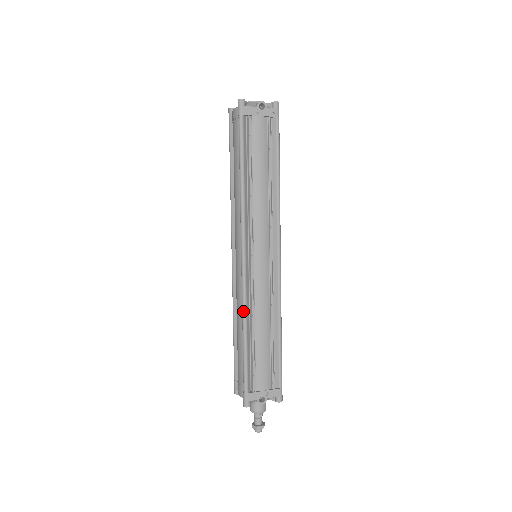
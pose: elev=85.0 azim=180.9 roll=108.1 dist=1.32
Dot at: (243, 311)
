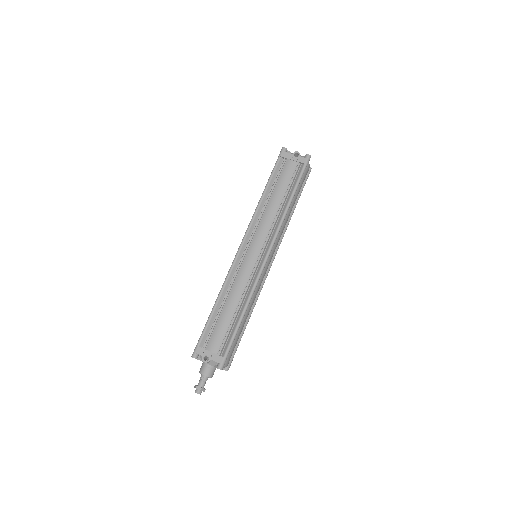
Dot at: (223, 283)
